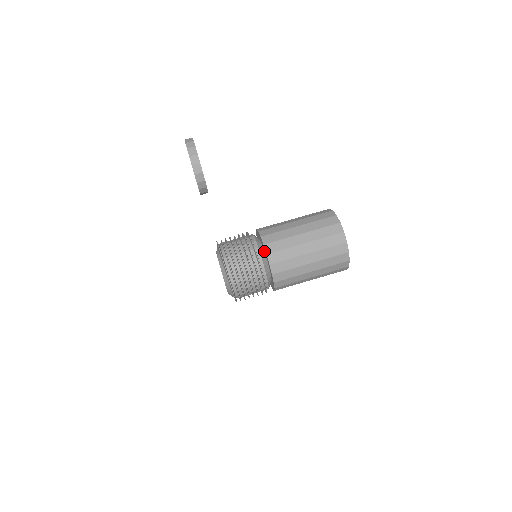
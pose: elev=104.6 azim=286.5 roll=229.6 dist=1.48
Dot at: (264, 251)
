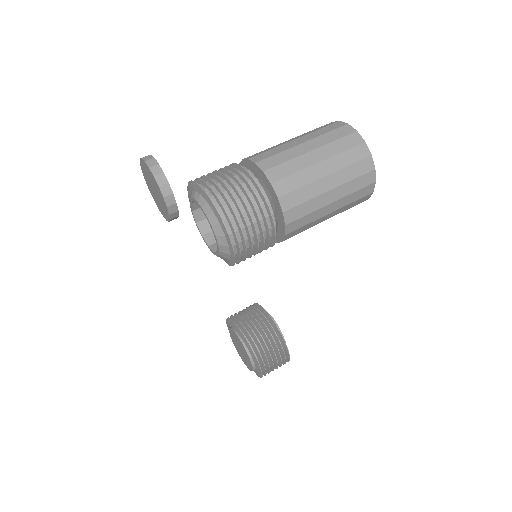
Dot at: occluded
